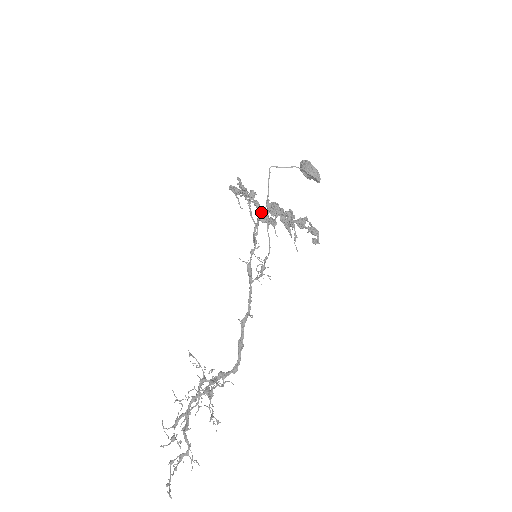
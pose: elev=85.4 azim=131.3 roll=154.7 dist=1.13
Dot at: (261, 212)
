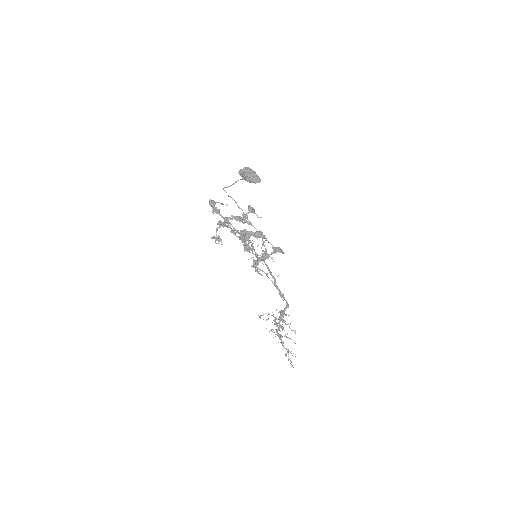
Dot at: occluded
